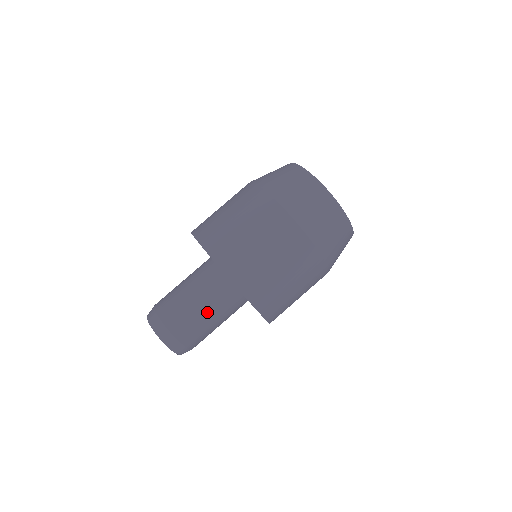
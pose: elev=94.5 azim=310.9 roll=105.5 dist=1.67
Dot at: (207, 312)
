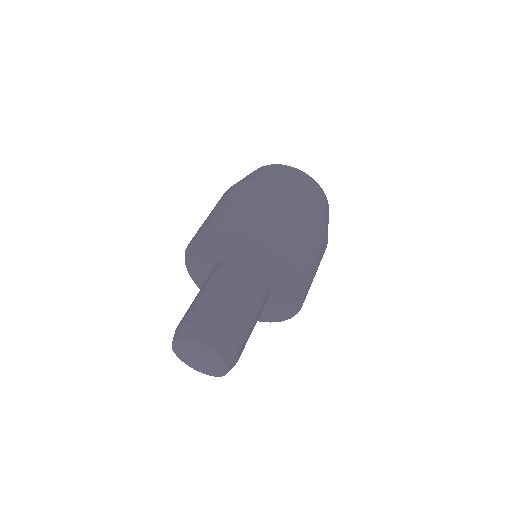
Dot at: (210, 289)
